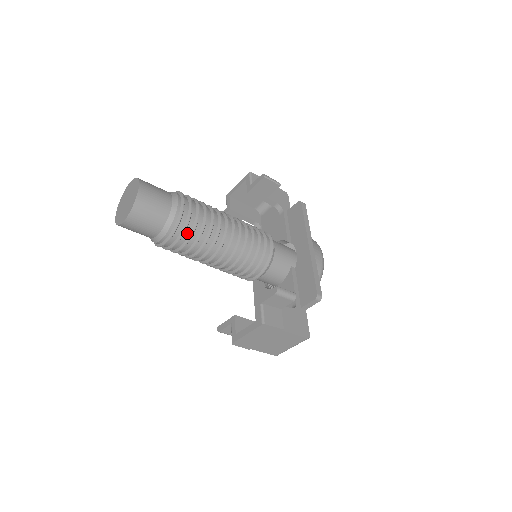
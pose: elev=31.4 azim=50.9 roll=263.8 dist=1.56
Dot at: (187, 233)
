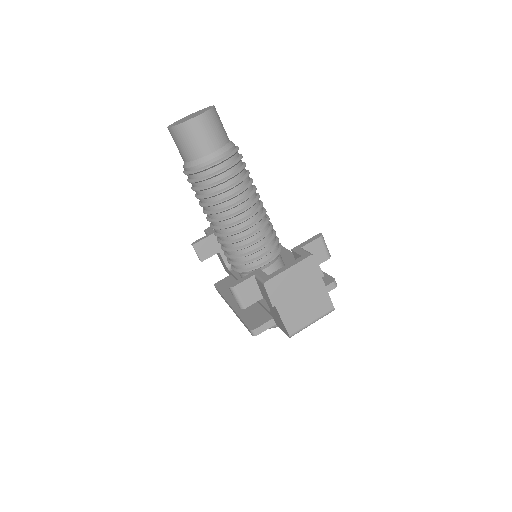
Dot at: (237, 167)
